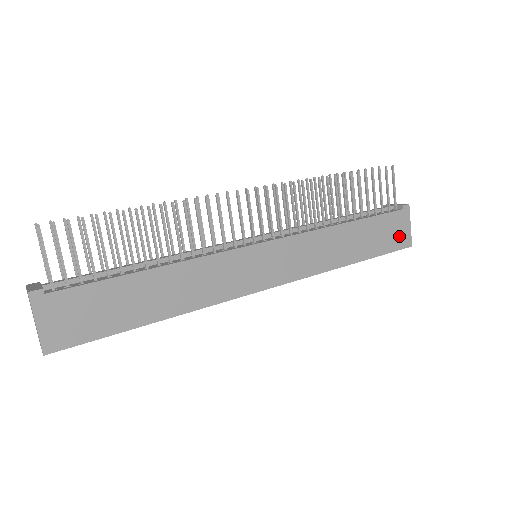
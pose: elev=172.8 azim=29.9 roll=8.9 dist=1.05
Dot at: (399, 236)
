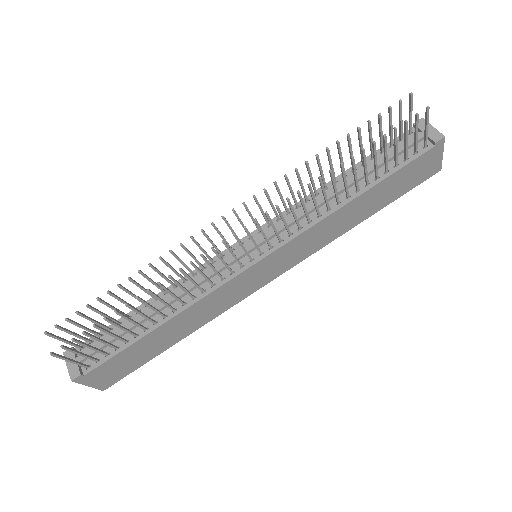
Dot at: (425, 171)
